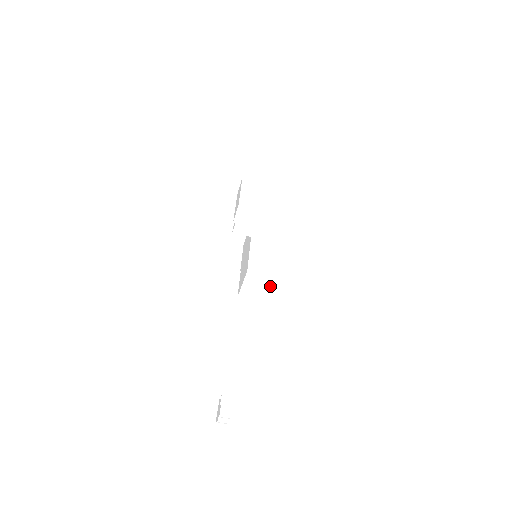
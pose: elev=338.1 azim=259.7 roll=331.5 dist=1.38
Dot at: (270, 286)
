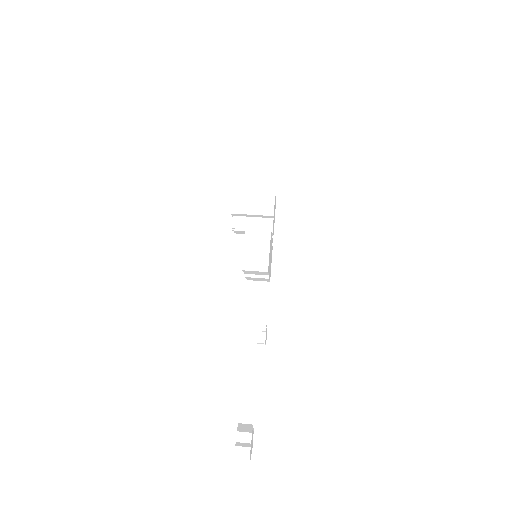
Dot at: (269, 245)
